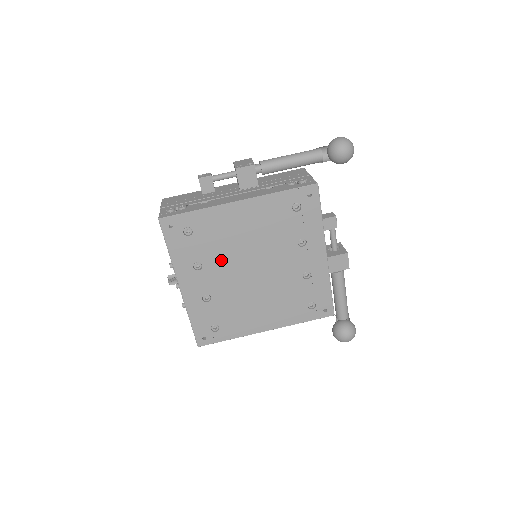
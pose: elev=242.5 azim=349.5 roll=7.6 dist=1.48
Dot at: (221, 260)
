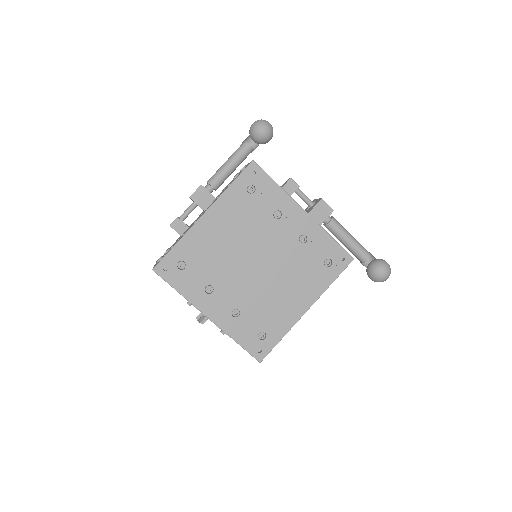
Dot at: (224, 272)
